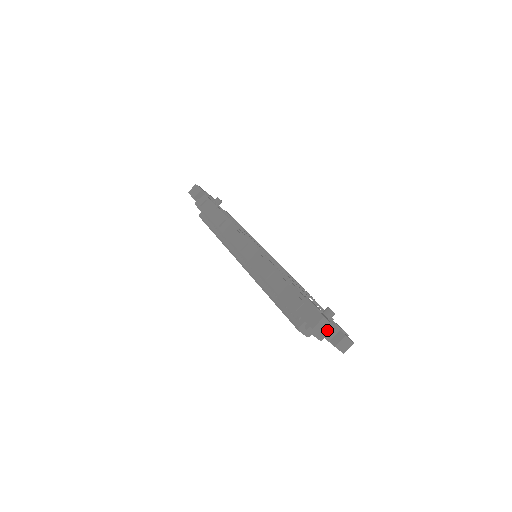
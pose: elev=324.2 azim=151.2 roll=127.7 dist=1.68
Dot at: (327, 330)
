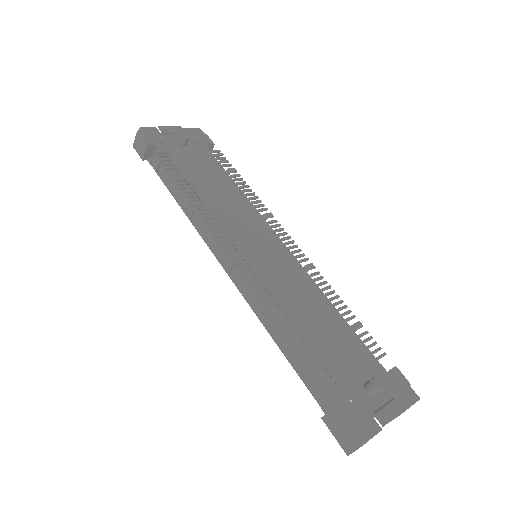
Dot at: occluded
